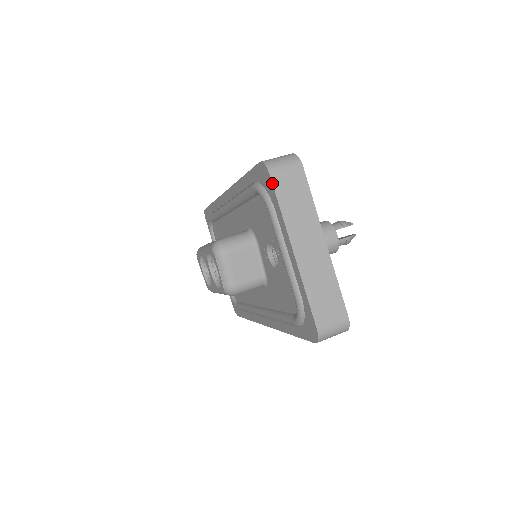
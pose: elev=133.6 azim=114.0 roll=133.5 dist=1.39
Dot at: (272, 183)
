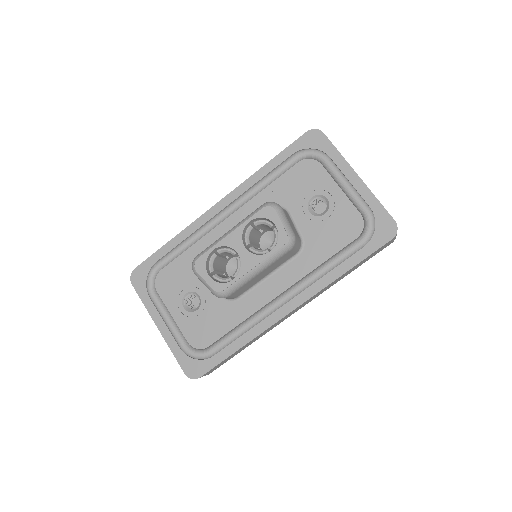
Dot at: (327, 137)
